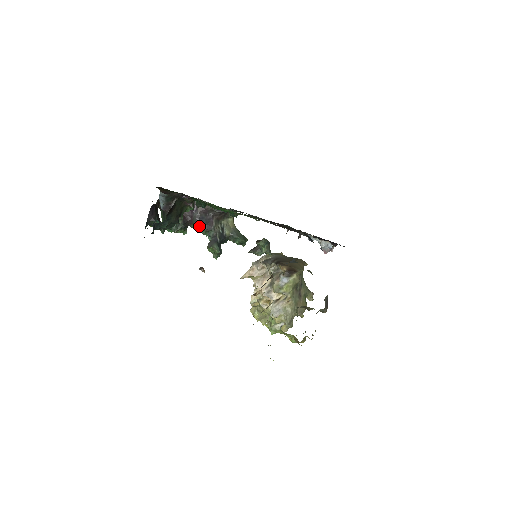
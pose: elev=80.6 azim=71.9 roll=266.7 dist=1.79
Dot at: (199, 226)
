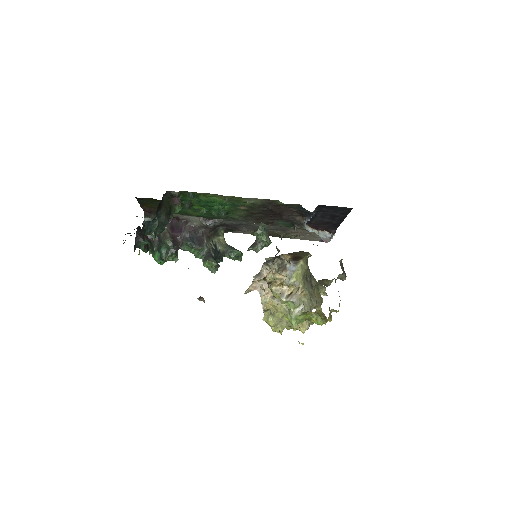
Dot at: (190, 245)
